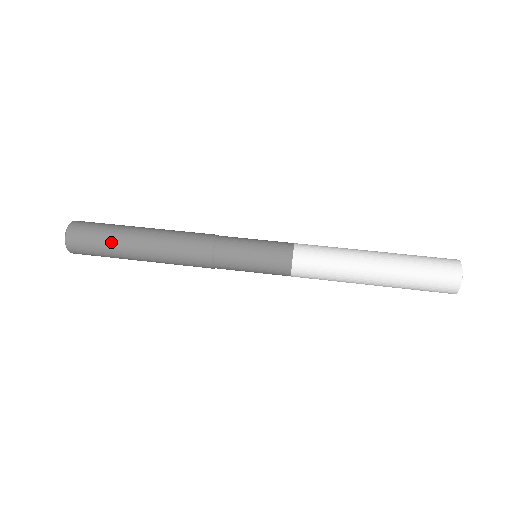
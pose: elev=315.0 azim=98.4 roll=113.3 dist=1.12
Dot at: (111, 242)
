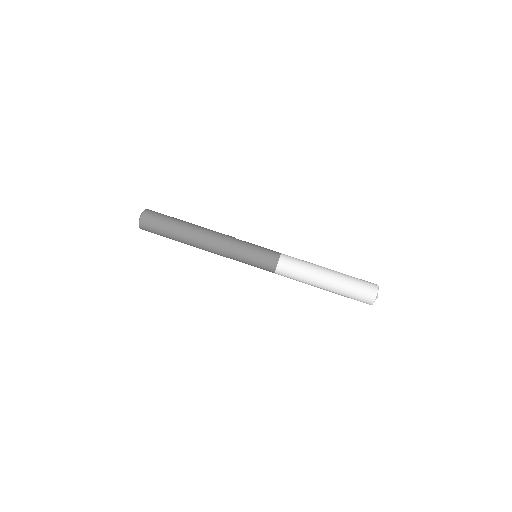
Dot at: (168, 229)
